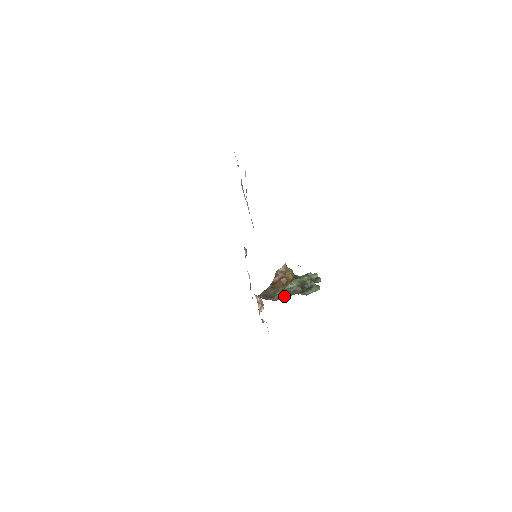
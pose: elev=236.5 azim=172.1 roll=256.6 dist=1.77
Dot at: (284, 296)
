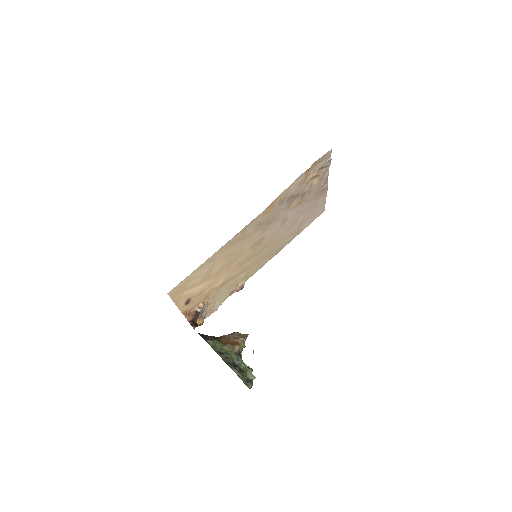
Dot at: (215, 350)
